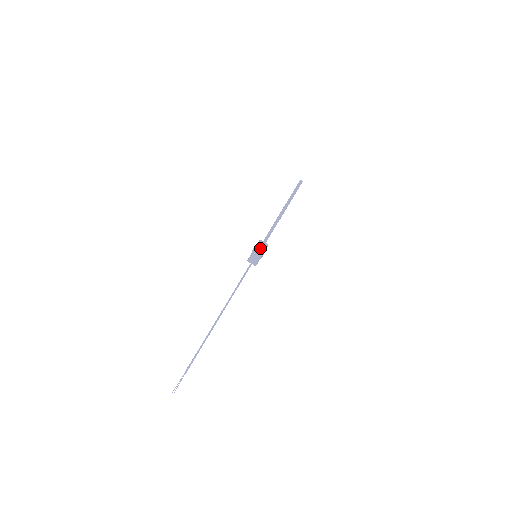
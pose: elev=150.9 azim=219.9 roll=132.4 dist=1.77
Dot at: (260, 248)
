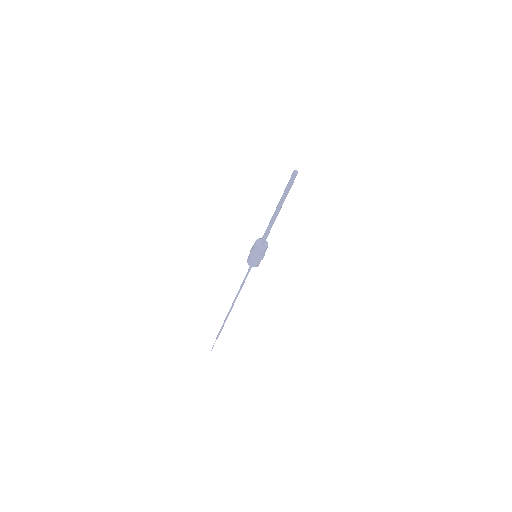
Dot at: (253, 250)
